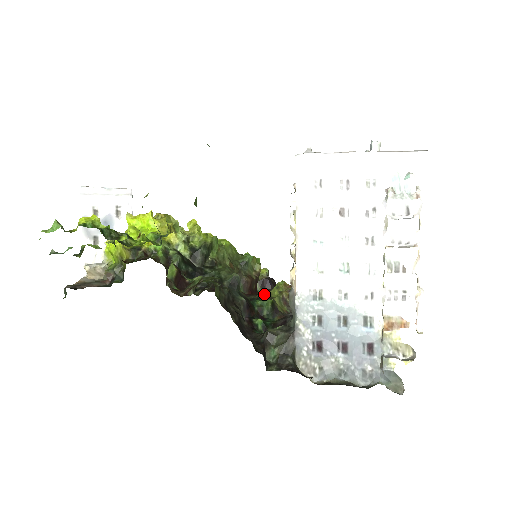
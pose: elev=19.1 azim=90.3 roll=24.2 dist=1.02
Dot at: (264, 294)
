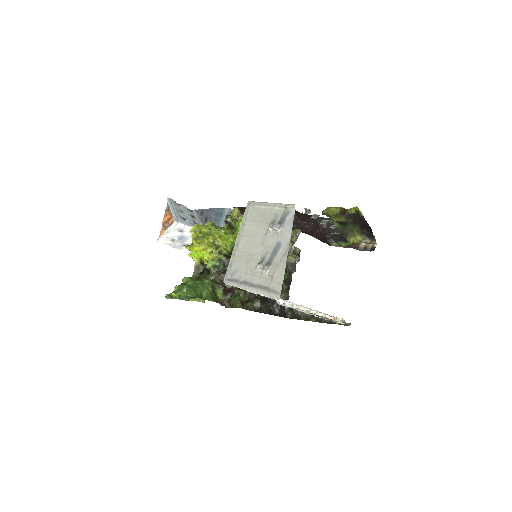
Dot at: occluded
